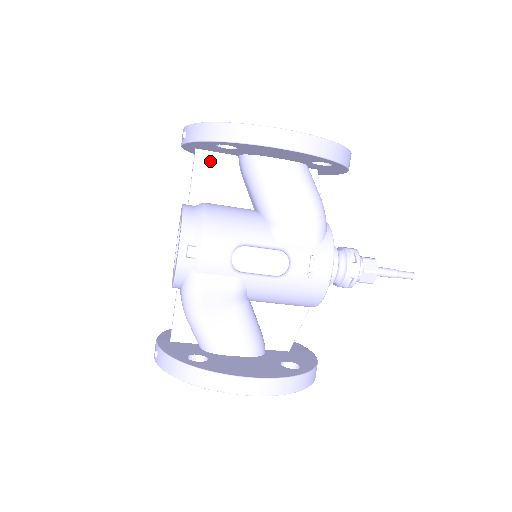
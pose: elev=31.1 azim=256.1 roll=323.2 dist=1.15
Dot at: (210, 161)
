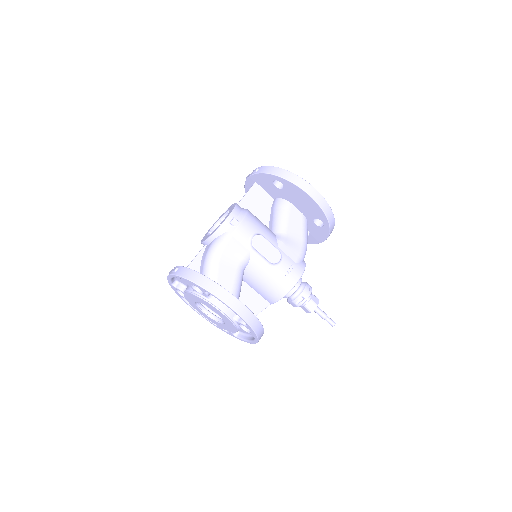
Dot at: (259, 192)
